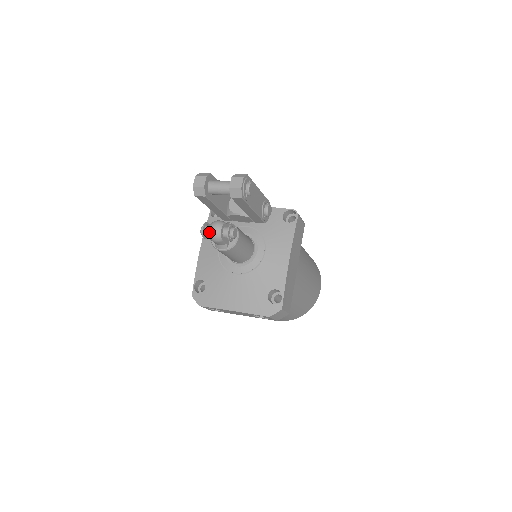
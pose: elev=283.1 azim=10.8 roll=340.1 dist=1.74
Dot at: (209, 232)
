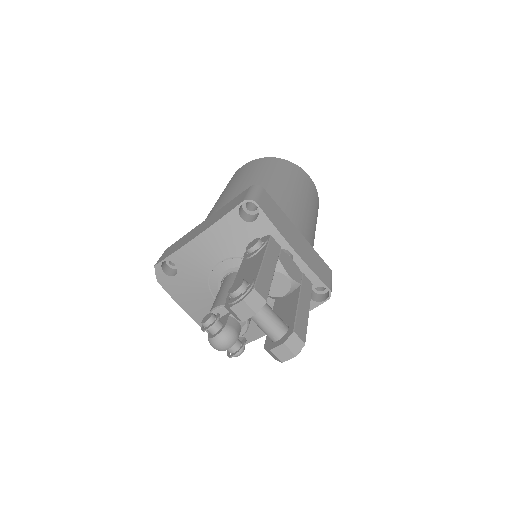
Dot at: (211, 341)
